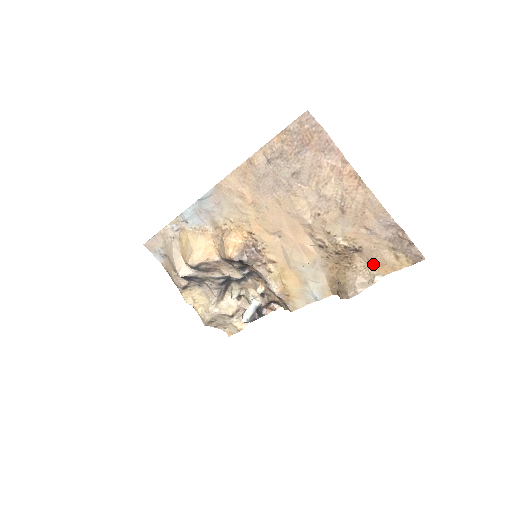
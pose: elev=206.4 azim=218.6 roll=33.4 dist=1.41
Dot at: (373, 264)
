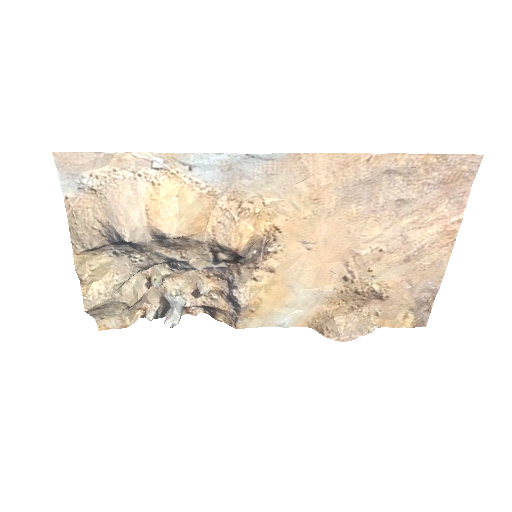
Dot at: (381, 315)
